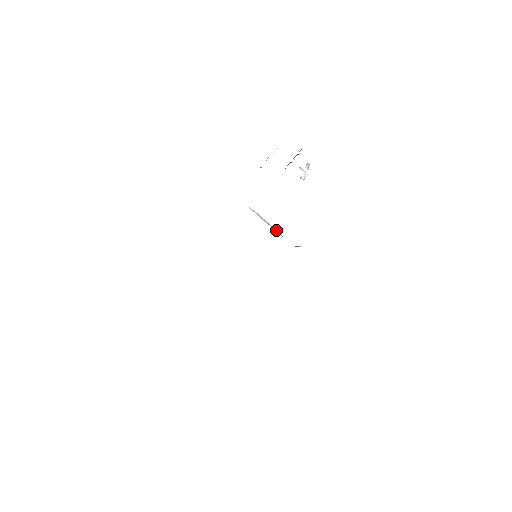
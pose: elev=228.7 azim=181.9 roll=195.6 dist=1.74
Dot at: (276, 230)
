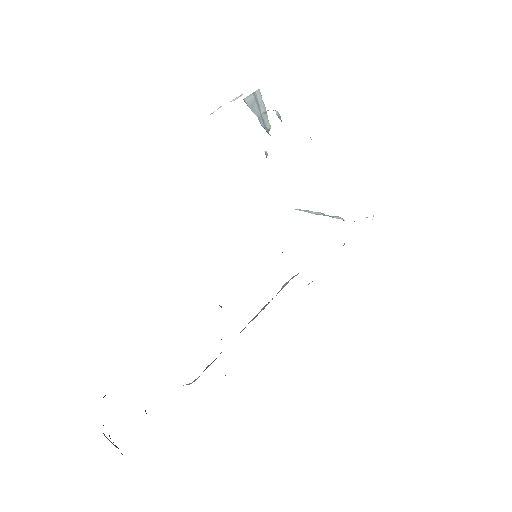
Dot at: (333, 216)
